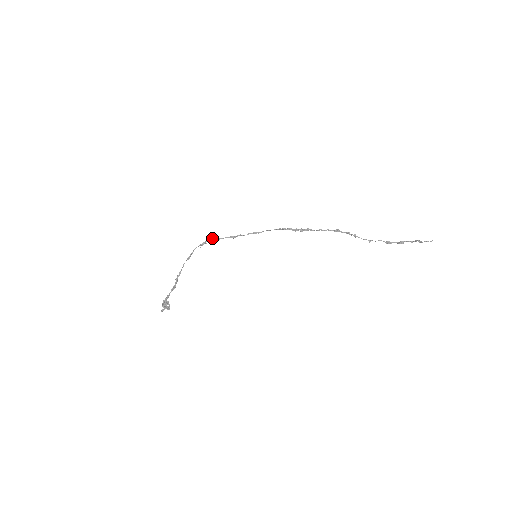
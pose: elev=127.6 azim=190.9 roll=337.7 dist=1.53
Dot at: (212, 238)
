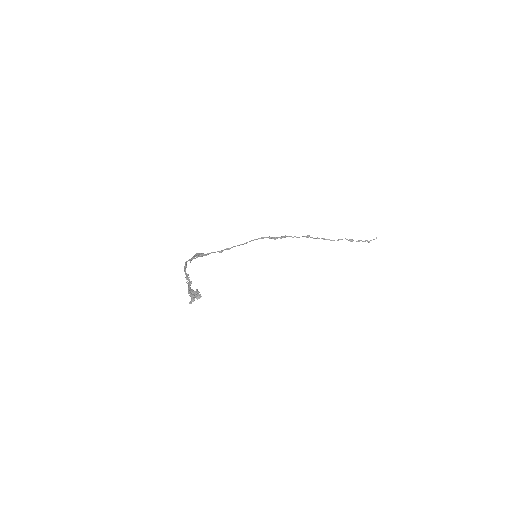
Dot at: (199, 253)
